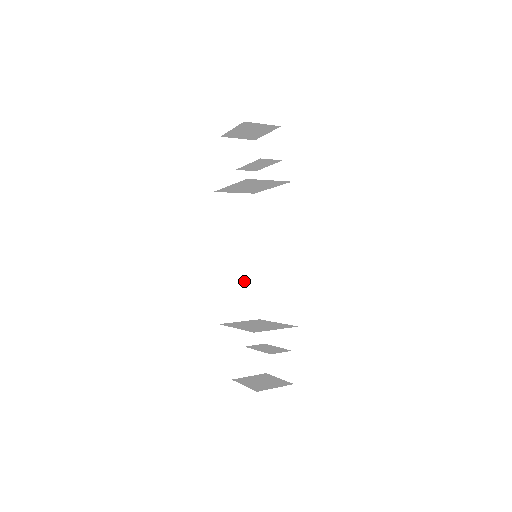
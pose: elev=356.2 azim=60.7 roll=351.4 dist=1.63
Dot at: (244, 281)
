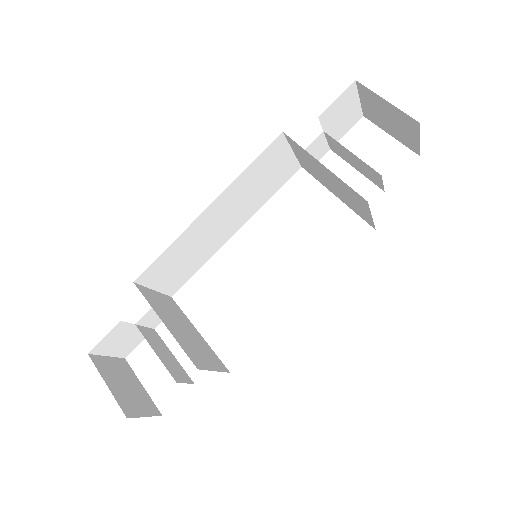
Dot at: (201, 250)
